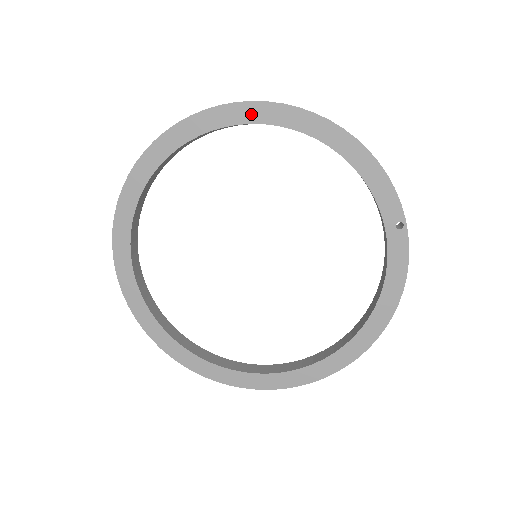
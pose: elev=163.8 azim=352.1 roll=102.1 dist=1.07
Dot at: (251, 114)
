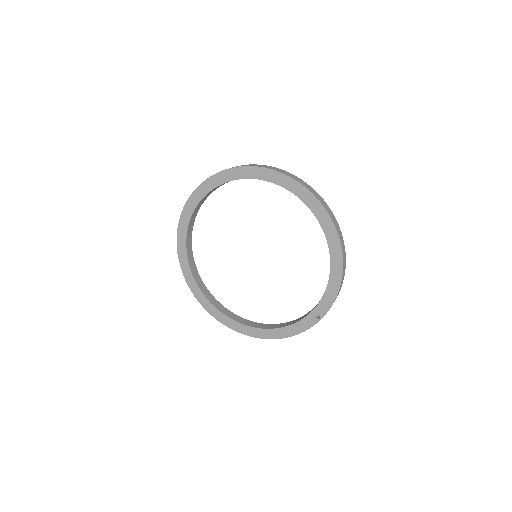
Dot at: (319, 213)
